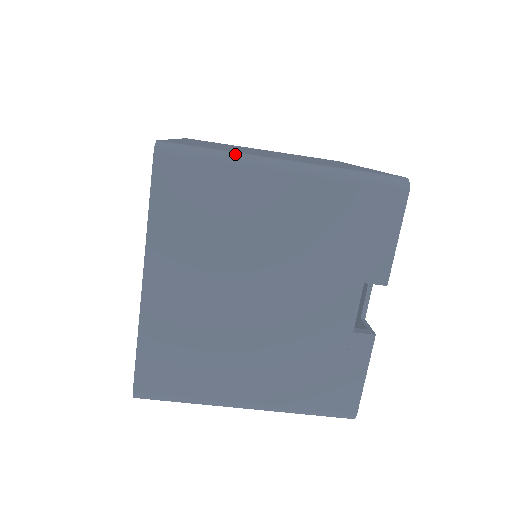
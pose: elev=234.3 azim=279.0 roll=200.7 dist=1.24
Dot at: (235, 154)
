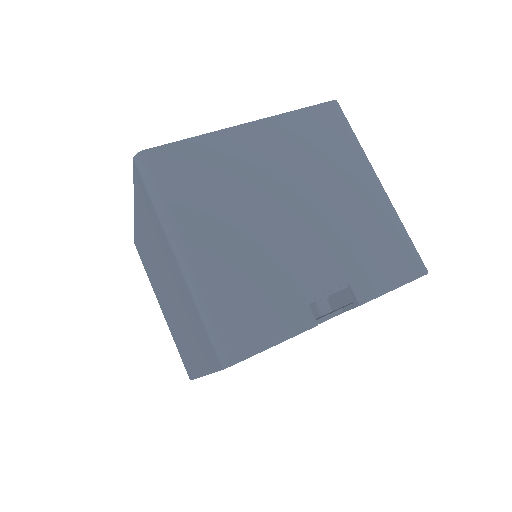
Dot at: occluded
